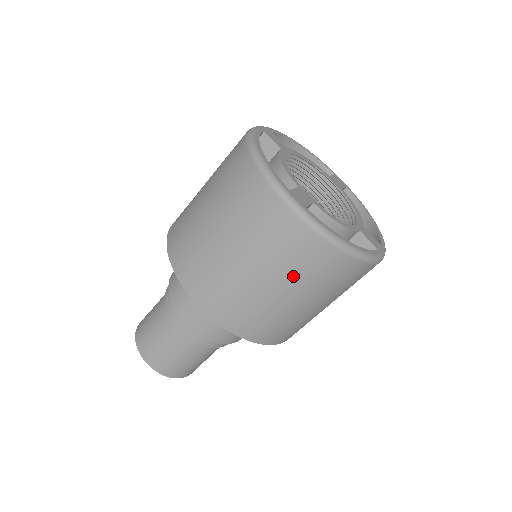
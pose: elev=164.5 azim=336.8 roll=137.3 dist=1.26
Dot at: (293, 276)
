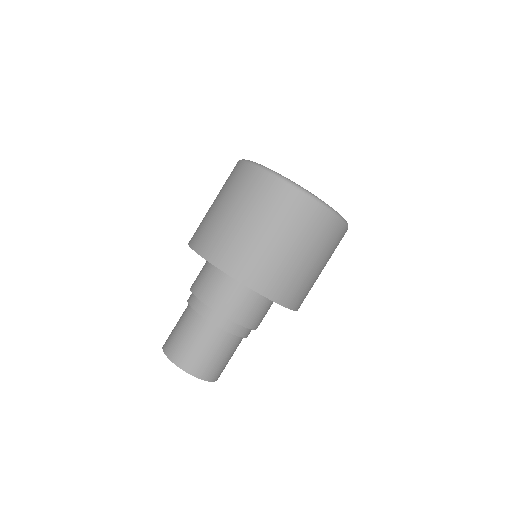
Dot at: (328, 254)
